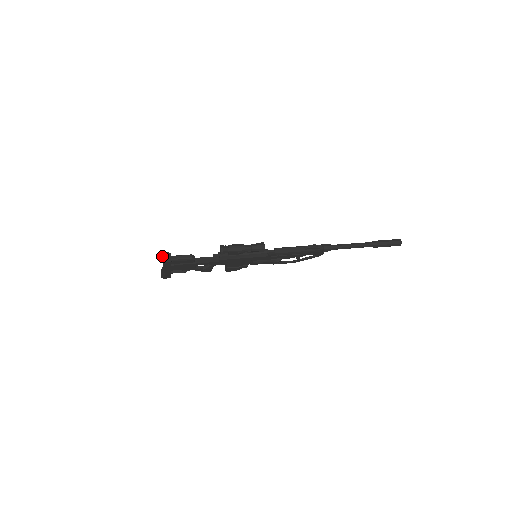
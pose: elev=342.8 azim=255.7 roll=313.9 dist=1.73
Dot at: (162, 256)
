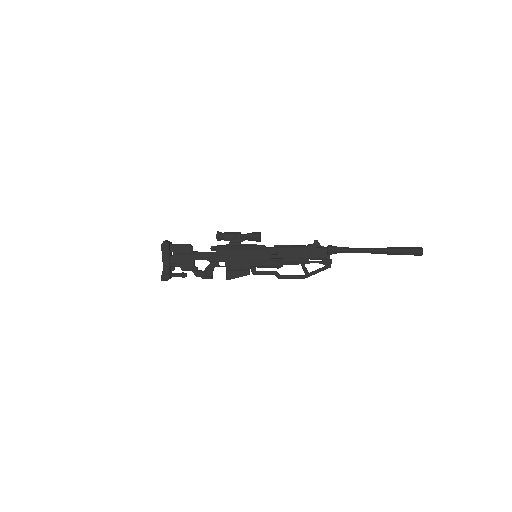
Dot at: occluded
